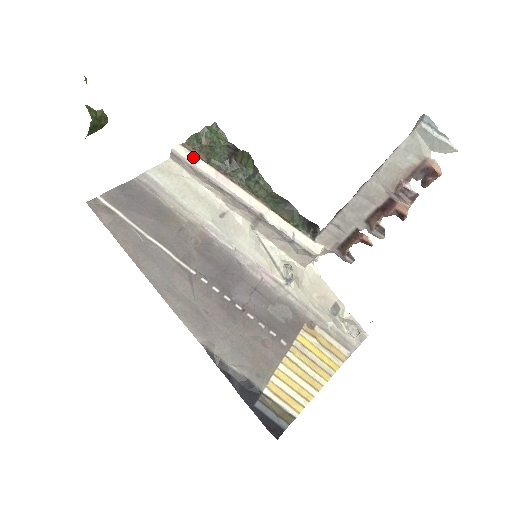
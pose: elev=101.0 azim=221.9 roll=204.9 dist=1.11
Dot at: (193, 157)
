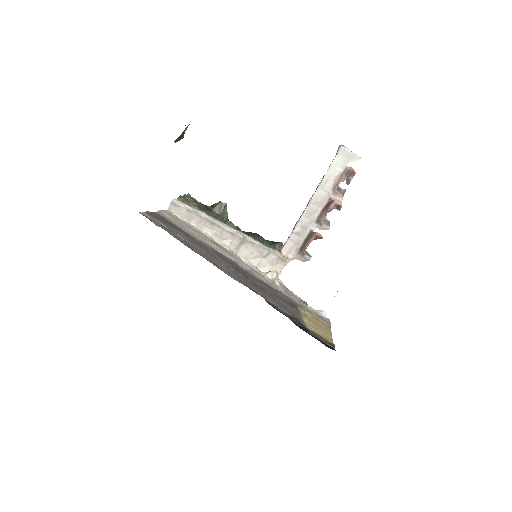
Dot at: (188, 205)
